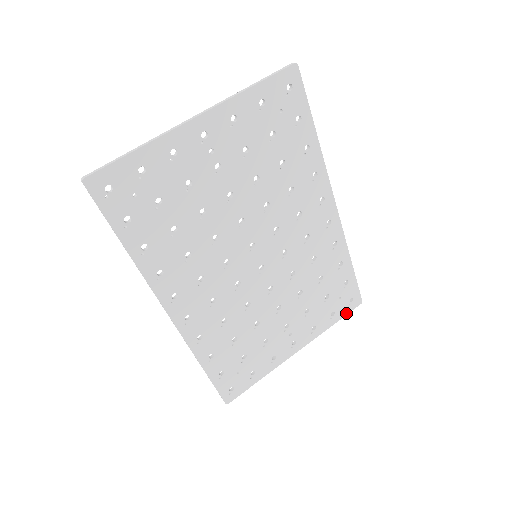
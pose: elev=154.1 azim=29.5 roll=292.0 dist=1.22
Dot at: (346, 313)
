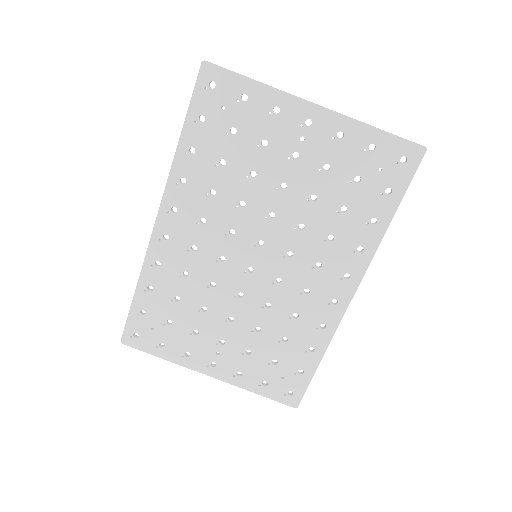
Dot at: (276, 398)
